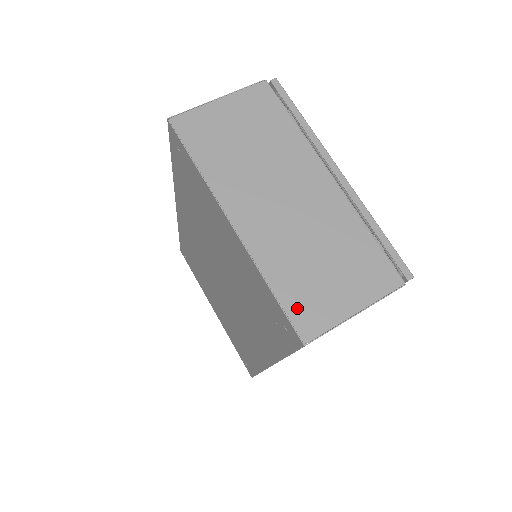
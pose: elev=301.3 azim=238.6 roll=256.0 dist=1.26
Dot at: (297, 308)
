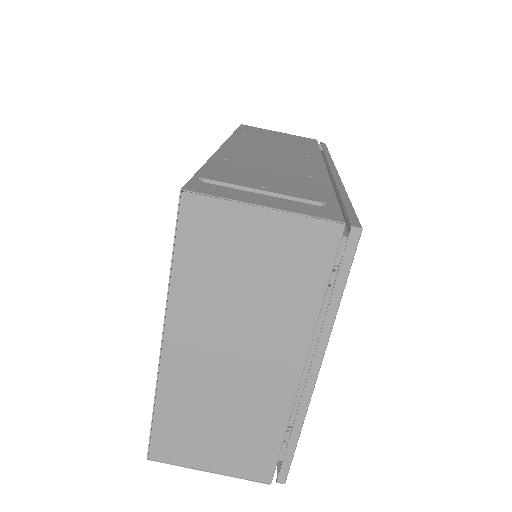
Dot at: (164, 437)
